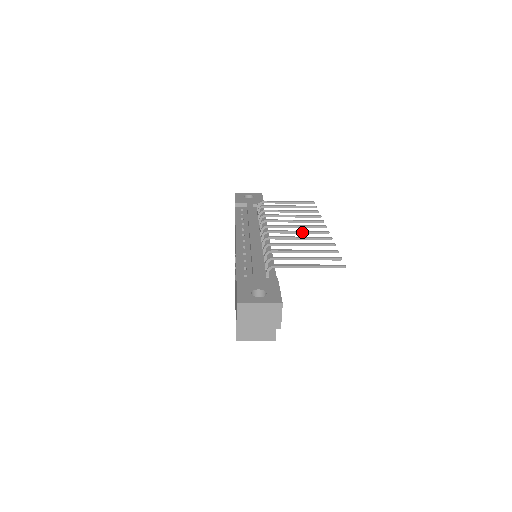
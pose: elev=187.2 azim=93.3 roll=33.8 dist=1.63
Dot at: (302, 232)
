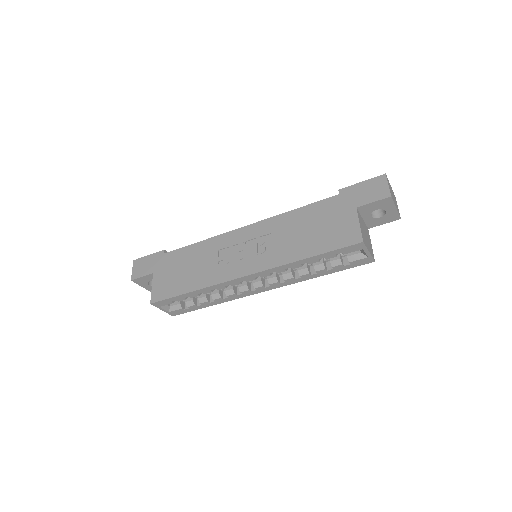
Dot at: occluded
